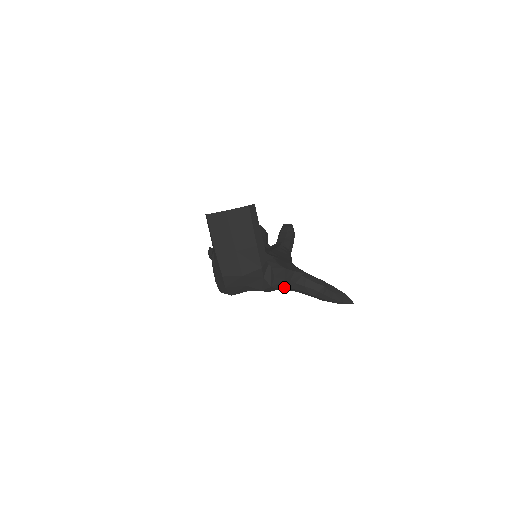
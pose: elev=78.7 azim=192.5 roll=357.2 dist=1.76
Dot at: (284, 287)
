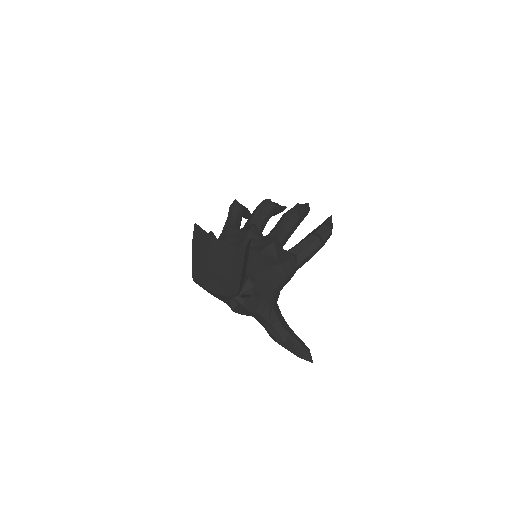
Dot at: occluded
